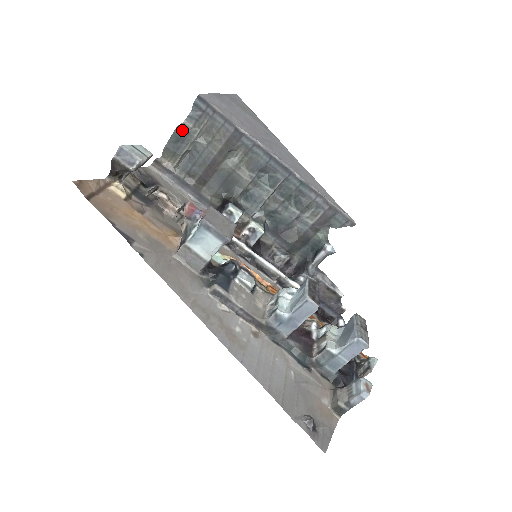
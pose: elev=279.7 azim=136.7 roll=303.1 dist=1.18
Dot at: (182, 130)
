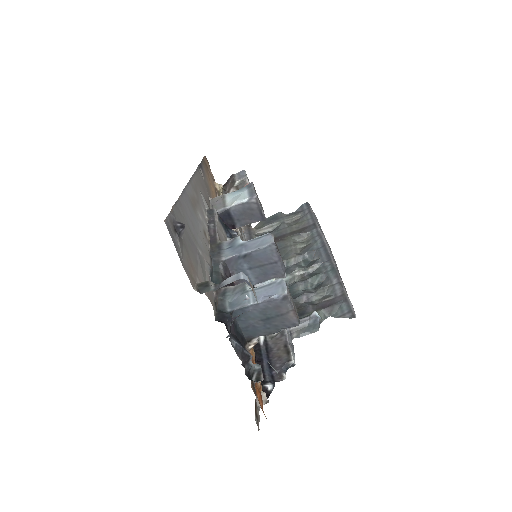
Dot at: (281, 214)
